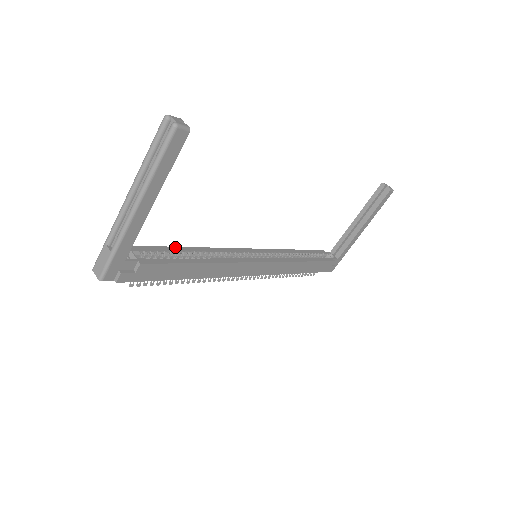
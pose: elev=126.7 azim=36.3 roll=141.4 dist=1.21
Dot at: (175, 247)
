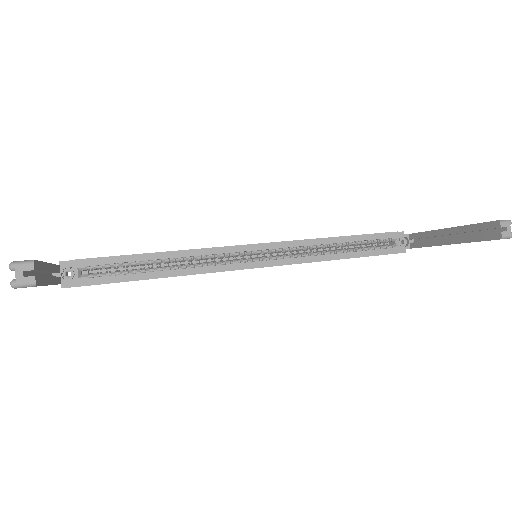
Dot at: (137, 255)
